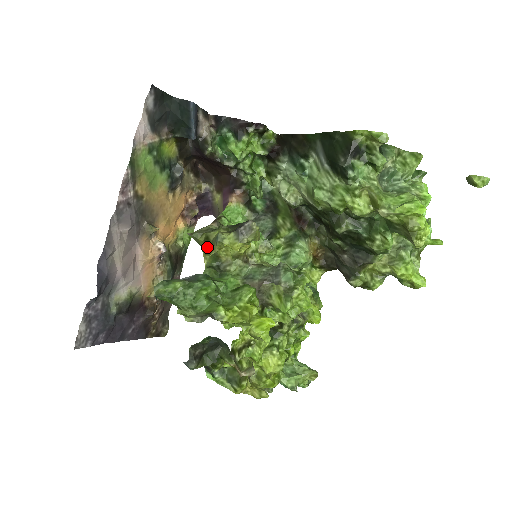
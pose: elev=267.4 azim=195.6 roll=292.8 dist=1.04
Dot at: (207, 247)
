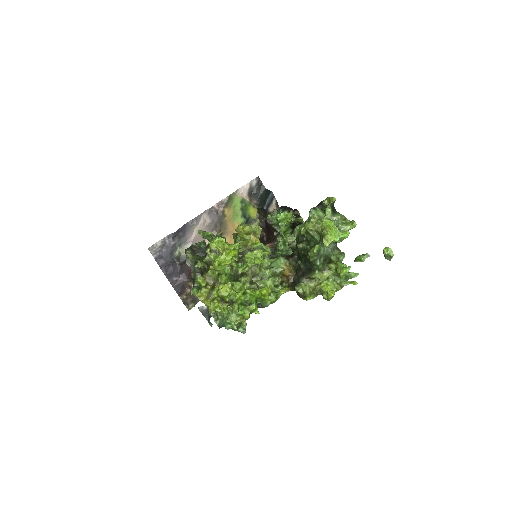
Dot at: occluded
